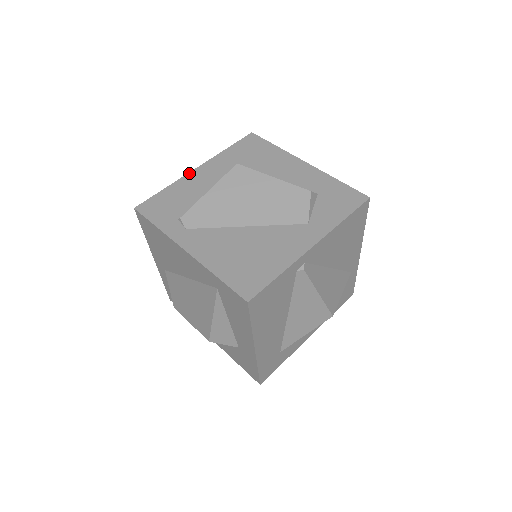
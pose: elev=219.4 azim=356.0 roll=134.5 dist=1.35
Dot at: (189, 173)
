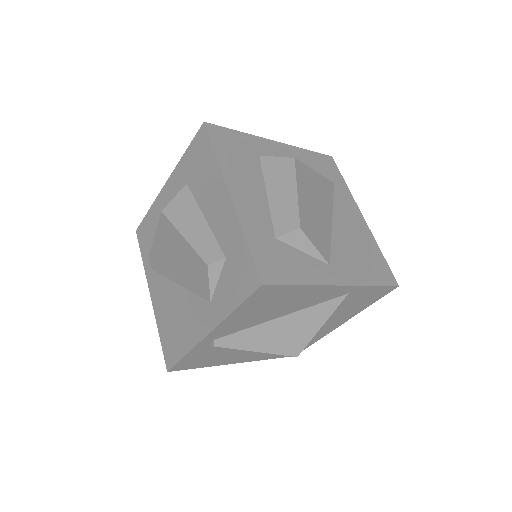
Dot at: (161, 191)
